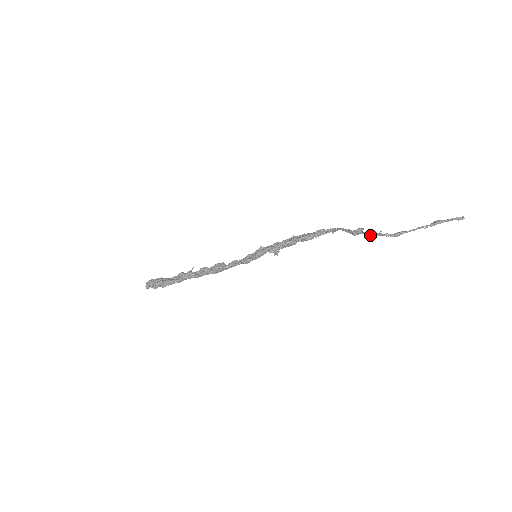
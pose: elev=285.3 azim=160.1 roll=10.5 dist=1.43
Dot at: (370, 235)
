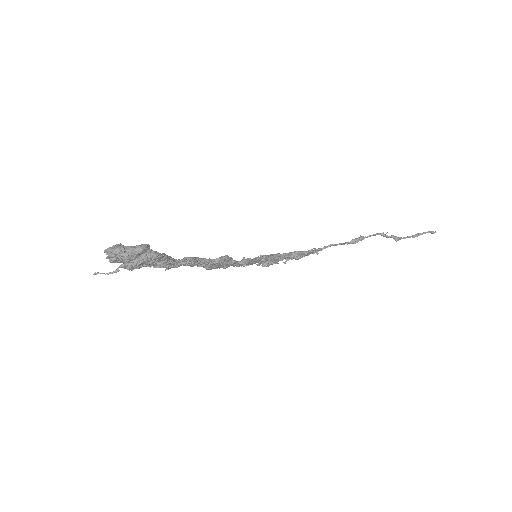
Dot at: (381, 234)
